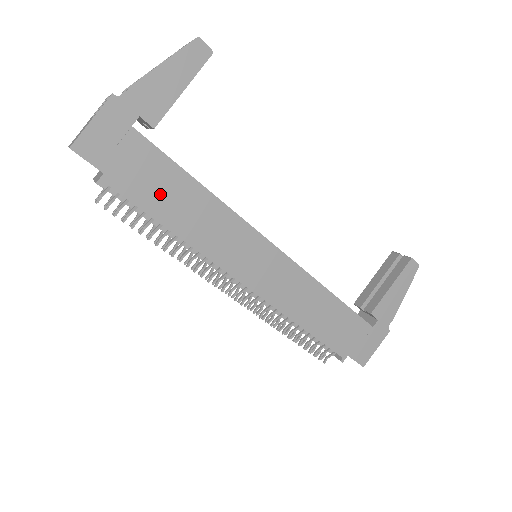
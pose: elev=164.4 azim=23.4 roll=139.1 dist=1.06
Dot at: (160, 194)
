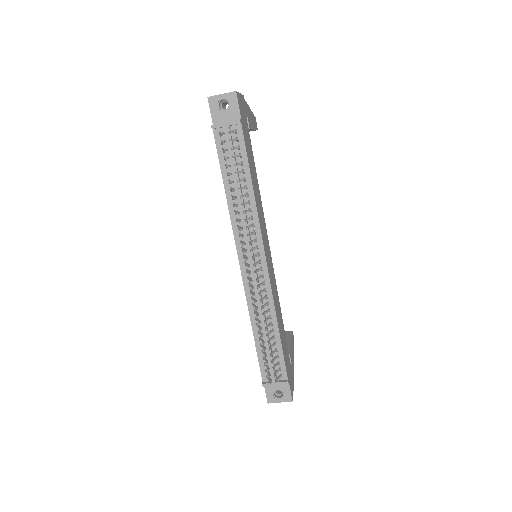
Dot at: (250, 160)
